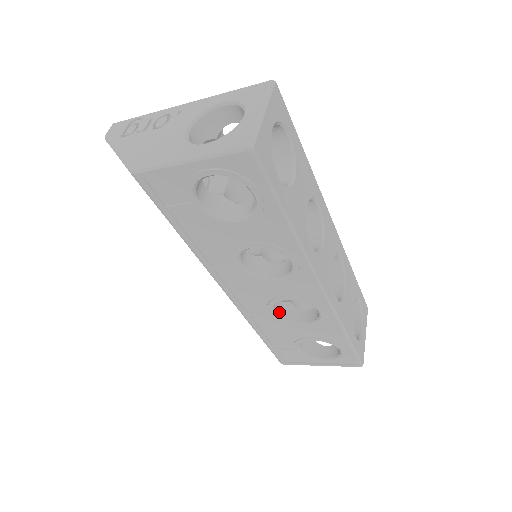
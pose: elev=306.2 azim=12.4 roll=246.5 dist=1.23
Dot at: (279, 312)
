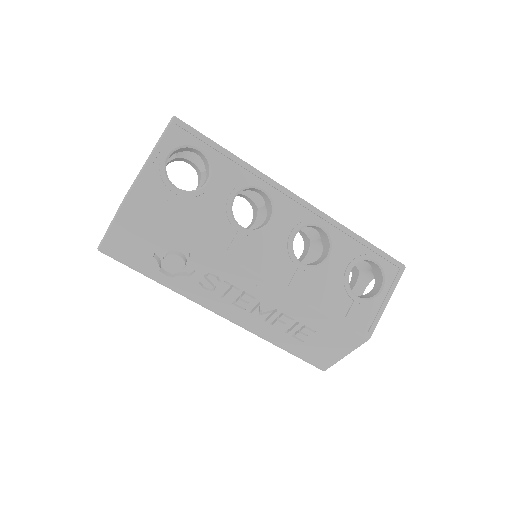
Dot at: (306, 265)
